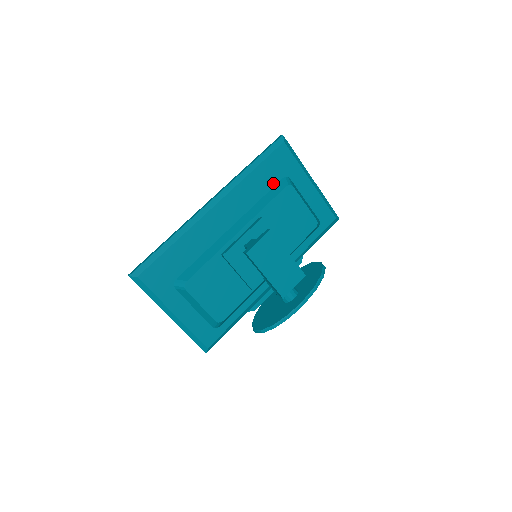
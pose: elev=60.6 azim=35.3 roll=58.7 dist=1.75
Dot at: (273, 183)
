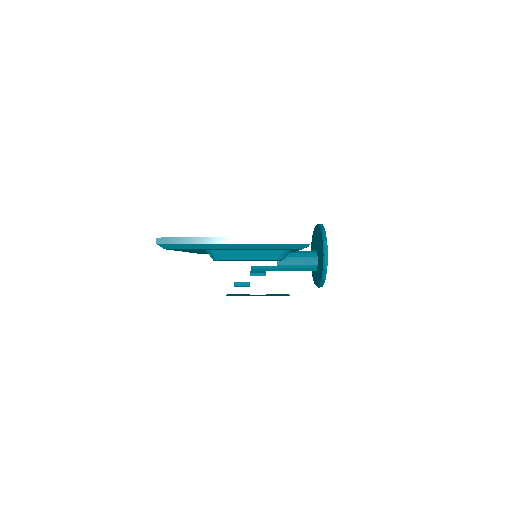
Dot at: (203, 250)
